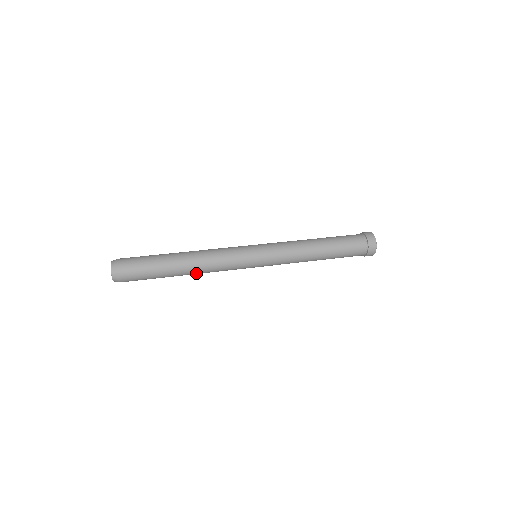
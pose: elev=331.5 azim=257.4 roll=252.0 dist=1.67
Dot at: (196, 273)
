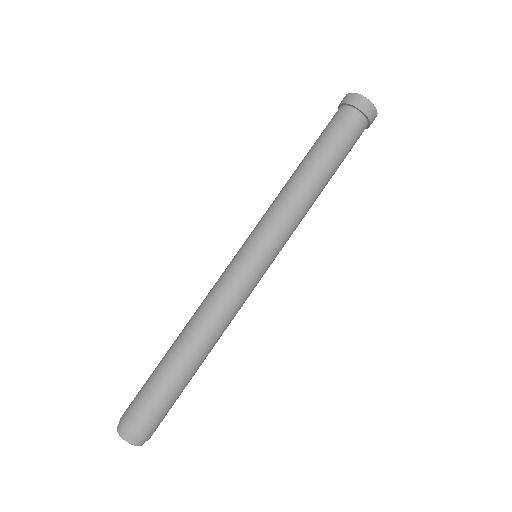
Dot at: occluded
